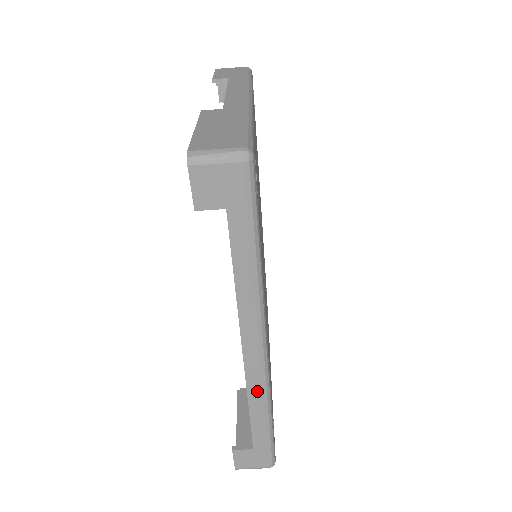
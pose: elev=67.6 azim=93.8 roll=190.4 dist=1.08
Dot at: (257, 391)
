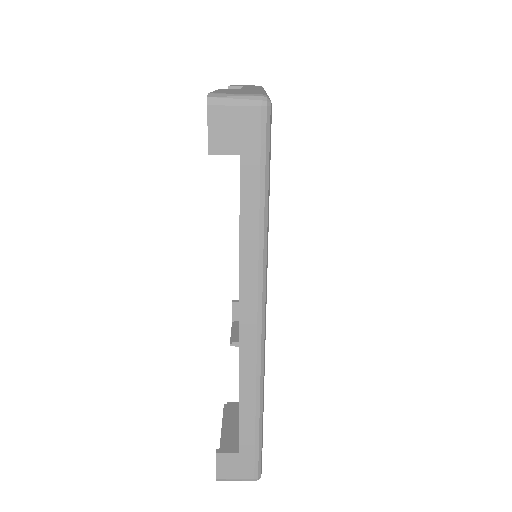
Dot at: (250, 376)
